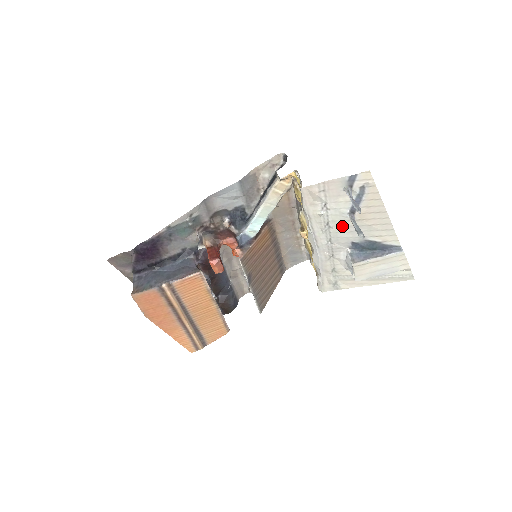
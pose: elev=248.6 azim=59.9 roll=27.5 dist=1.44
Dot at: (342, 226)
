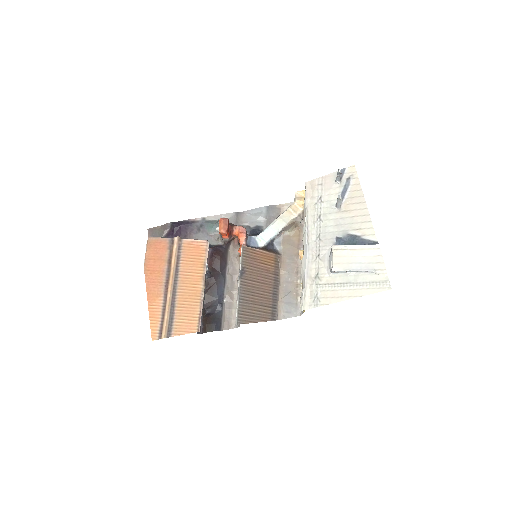
Dot at: (330, 219)
